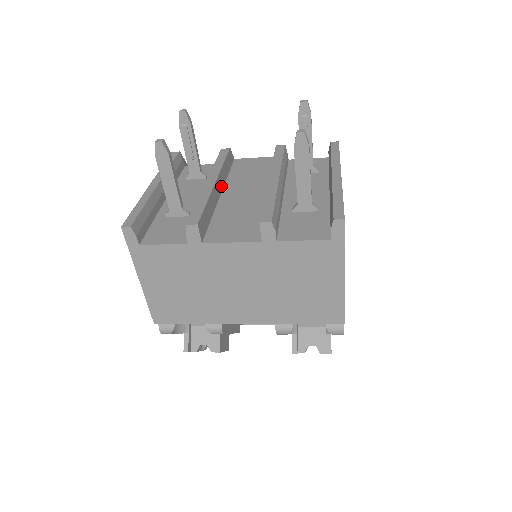
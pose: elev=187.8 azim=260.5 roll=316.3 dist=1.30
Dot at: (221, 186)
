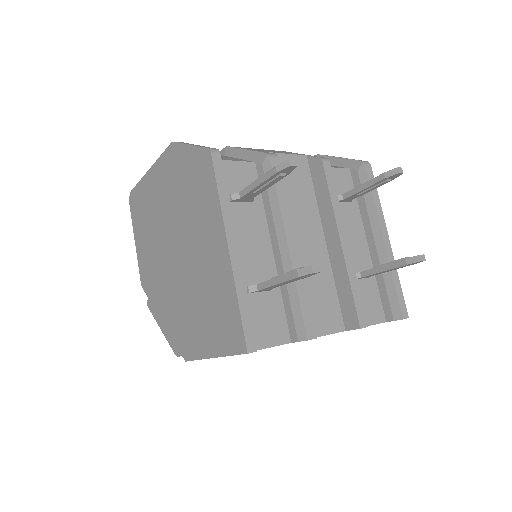
Dot at: occluded
